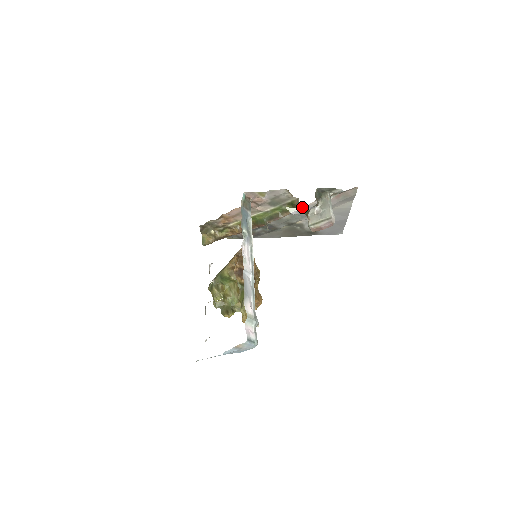
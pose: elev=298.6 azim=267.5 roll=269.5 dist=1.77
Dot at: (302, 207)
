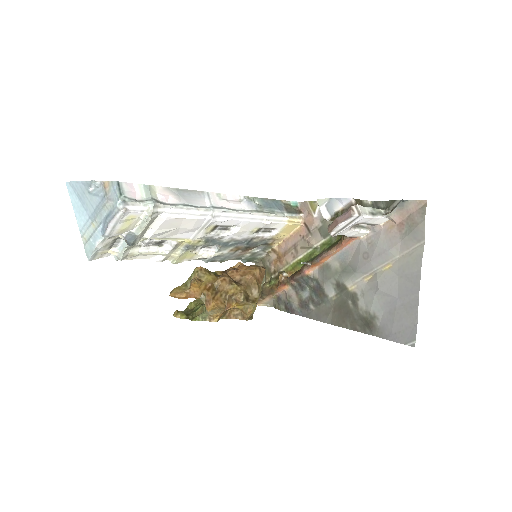
Dot at: (354, 244)
